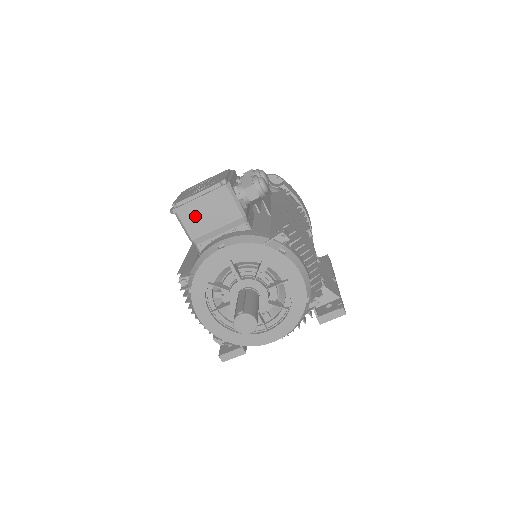
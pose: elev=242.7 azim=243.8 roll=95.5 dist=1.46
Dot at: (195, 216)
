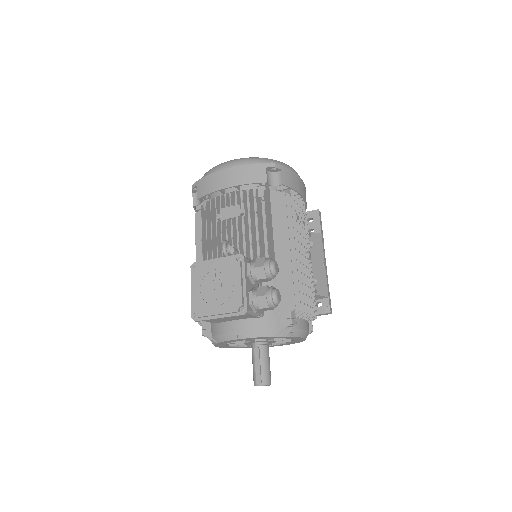
Dot at: (215, 319)
